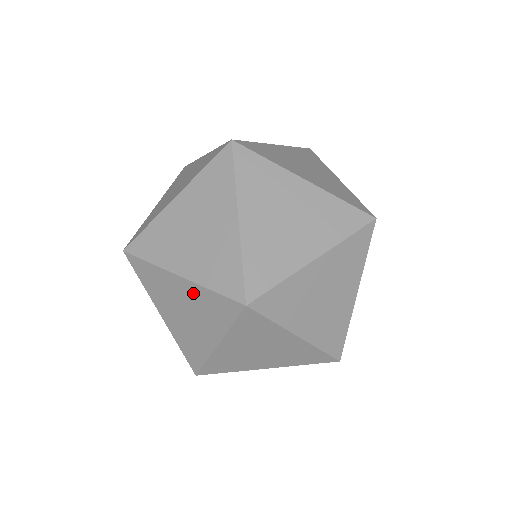
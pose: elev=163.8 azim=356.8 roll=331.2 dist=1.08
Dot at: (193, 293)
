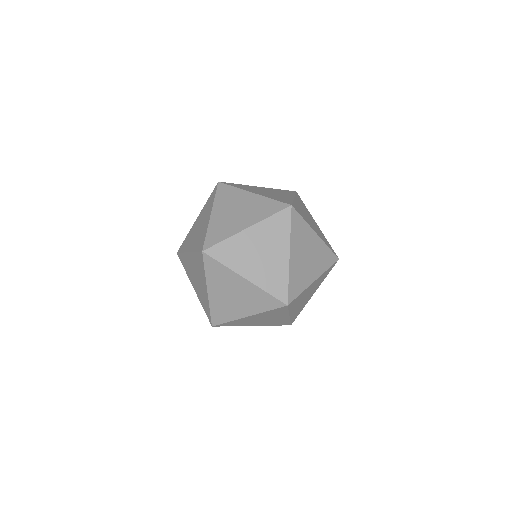
Dot at: occluded
